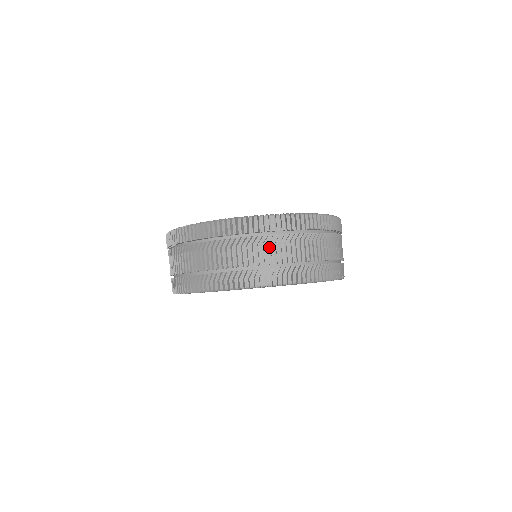
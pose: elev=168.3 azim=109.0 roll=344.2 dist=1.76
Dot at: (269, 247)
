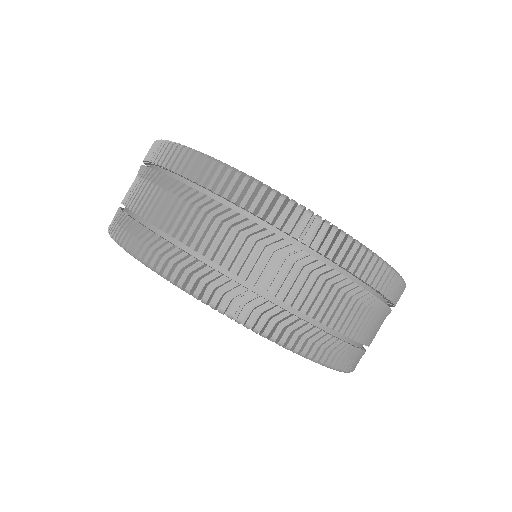
Dot at: (178, 204)
